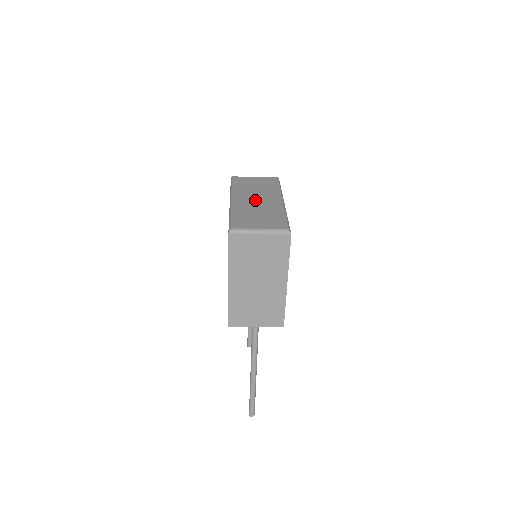
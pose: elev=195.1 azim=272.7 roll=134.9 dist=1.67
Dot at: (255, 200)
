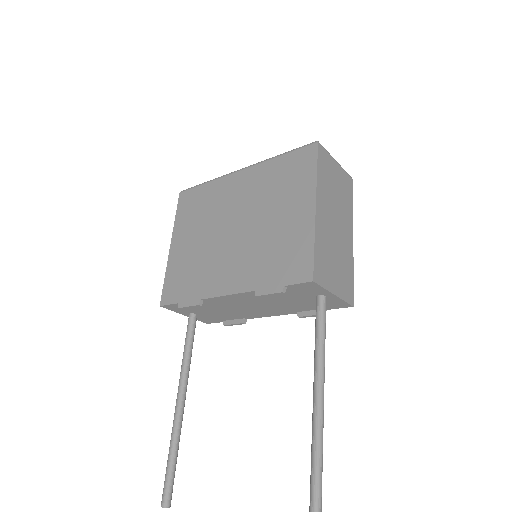
Dot at: occluded
